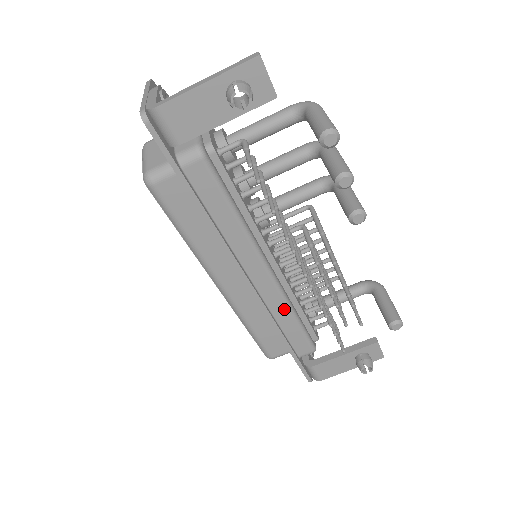
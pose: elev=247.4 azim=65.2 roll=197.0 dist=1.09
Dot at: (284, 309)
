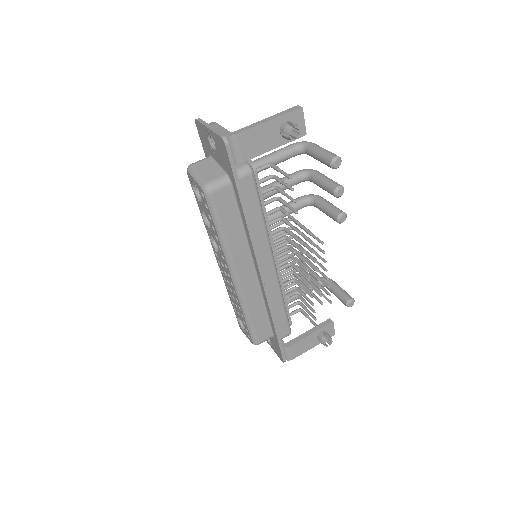
Dot at: (278, 296)
